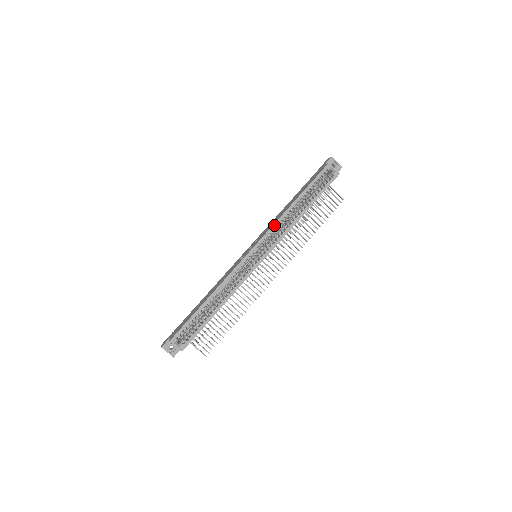
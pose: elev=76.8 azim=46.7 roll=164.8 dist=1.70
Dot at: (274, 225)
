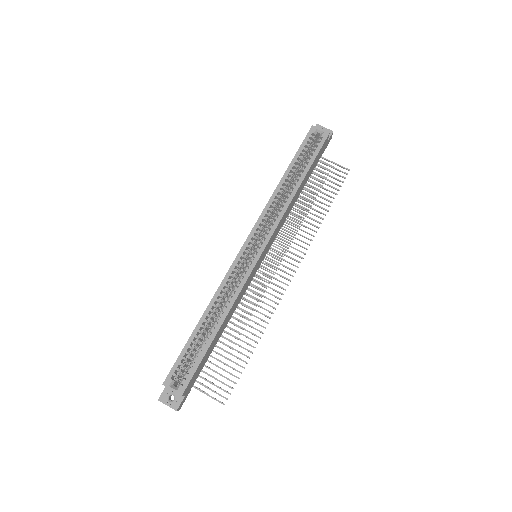
Dot at: (265, 209)
